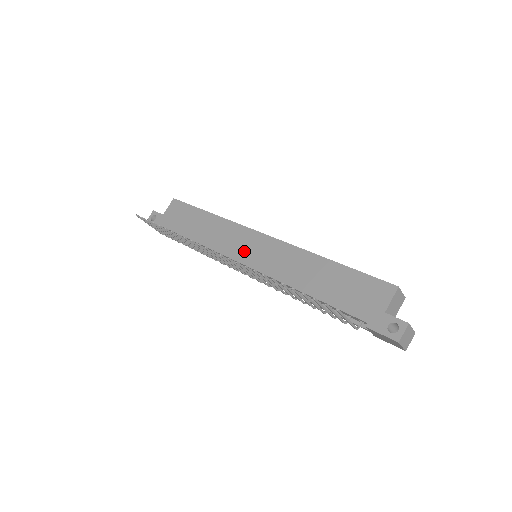
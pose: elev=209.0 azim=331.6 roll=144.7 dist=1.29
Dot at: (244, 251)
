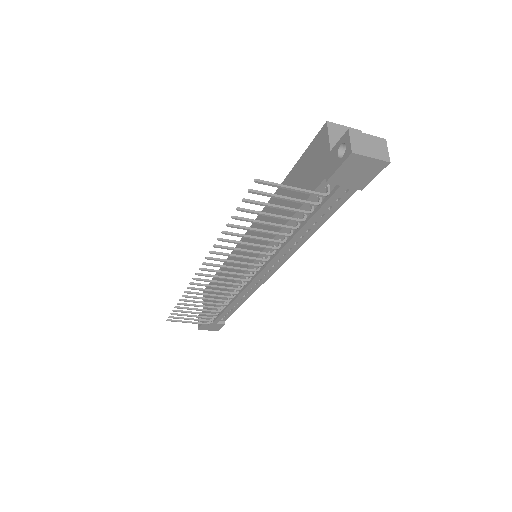
Dot at: (242, 261)
